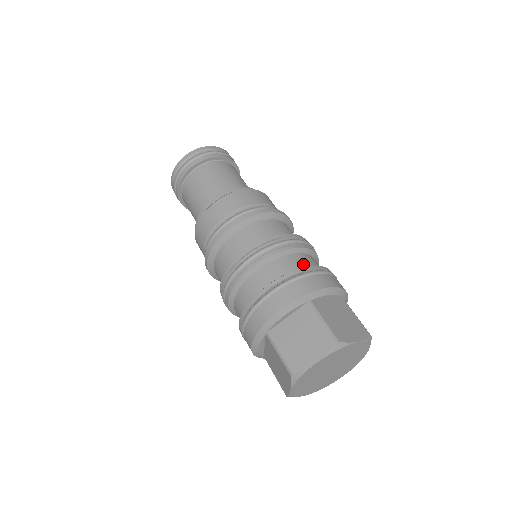
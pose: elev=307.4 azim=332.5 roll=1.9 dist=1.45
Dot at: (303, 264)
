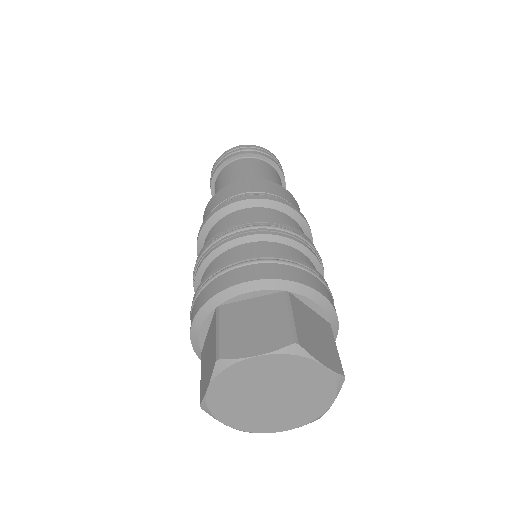
Dot at: (236, 258)
